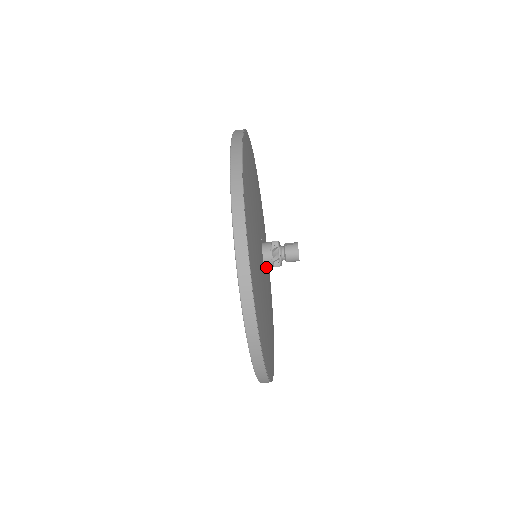
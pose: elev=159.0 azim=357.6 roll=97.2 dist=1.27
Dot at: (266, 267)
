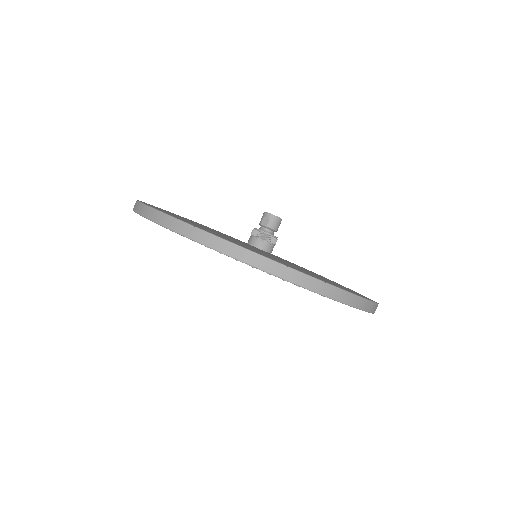
Dot at: occluded
